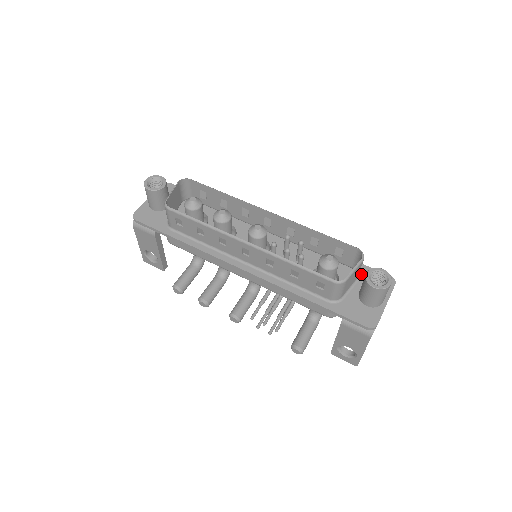
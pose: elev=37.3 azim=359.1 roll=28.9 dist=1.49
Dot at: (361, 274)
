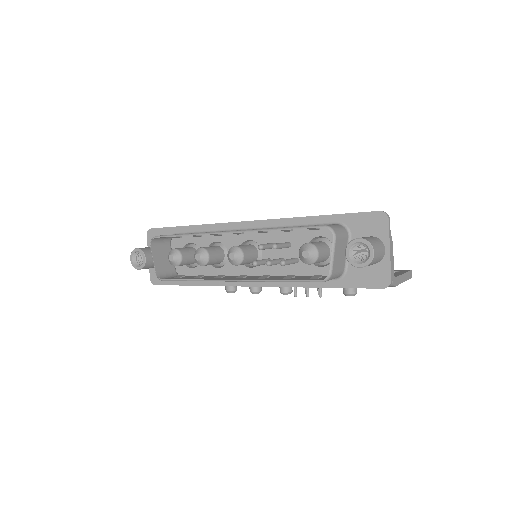
Dot at: (350, 228)
